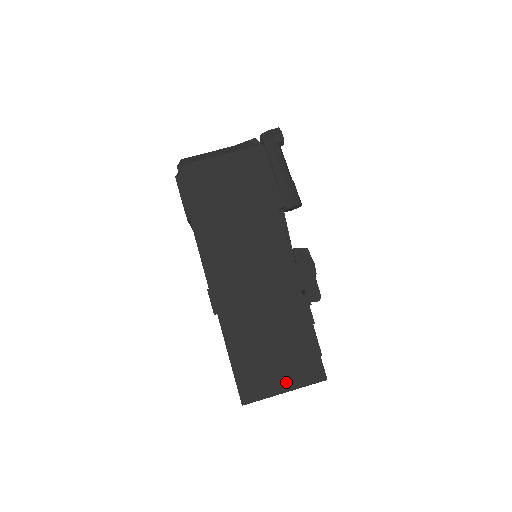
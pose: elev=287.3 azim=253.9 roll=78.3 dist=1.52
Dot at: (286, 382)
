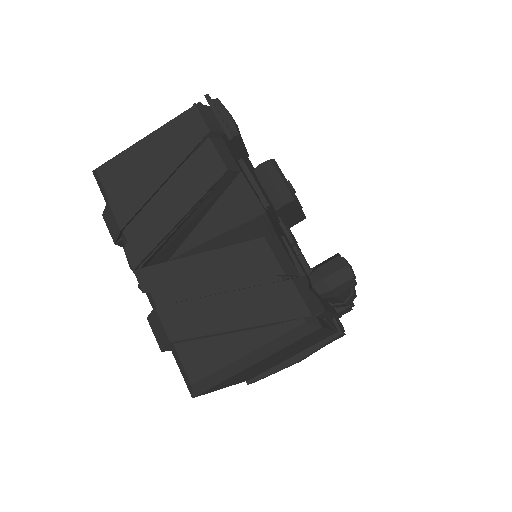
Dot at: occluded
